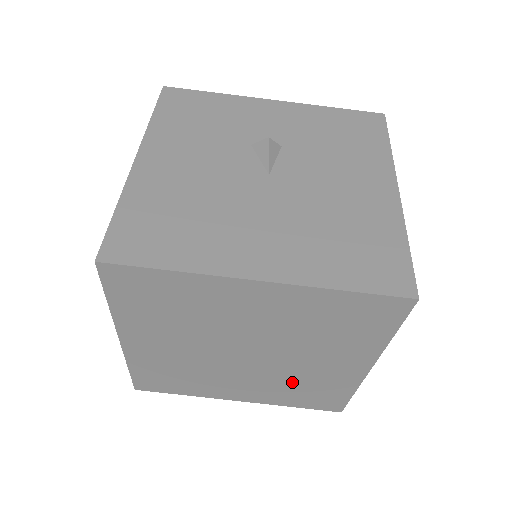
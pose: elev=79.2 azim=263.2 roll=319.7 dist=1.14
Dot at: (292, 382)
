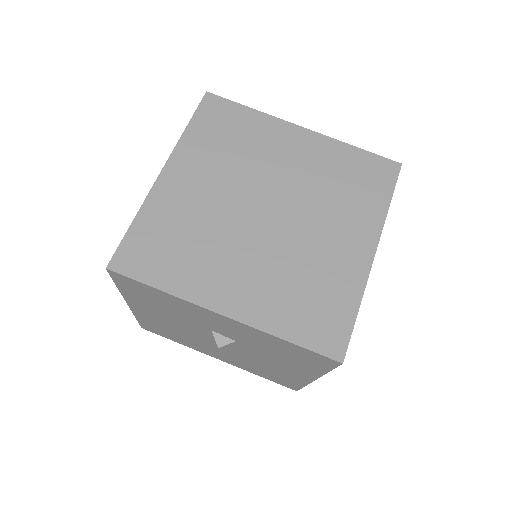
Dot at: (297, 272)
